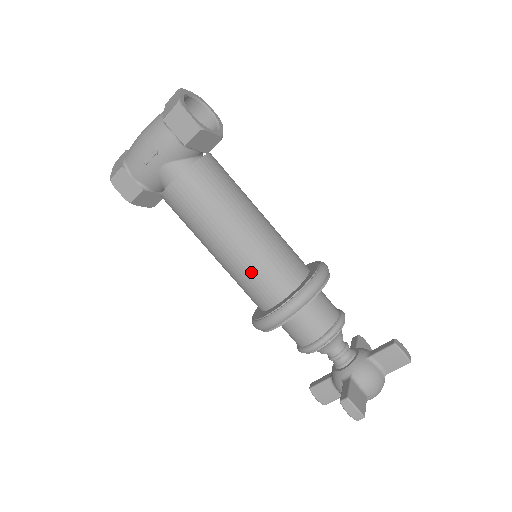
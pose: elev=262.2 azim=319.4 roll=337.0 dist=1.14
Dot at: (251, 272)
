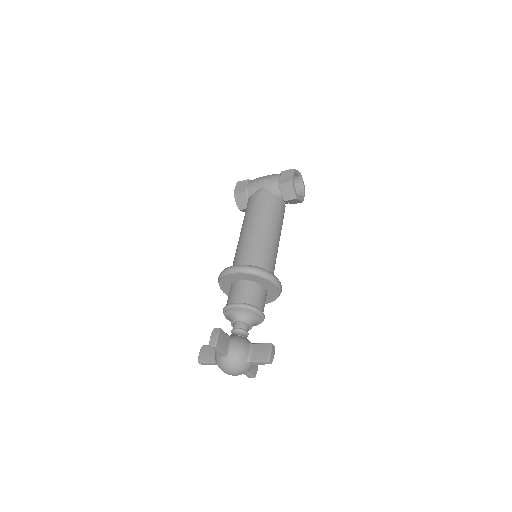
Dot at: (247, 247)
